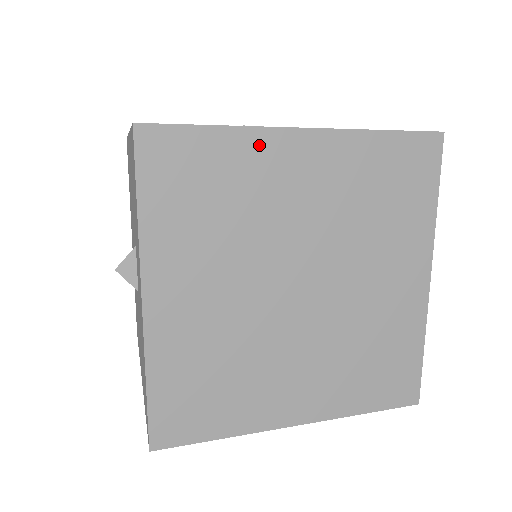
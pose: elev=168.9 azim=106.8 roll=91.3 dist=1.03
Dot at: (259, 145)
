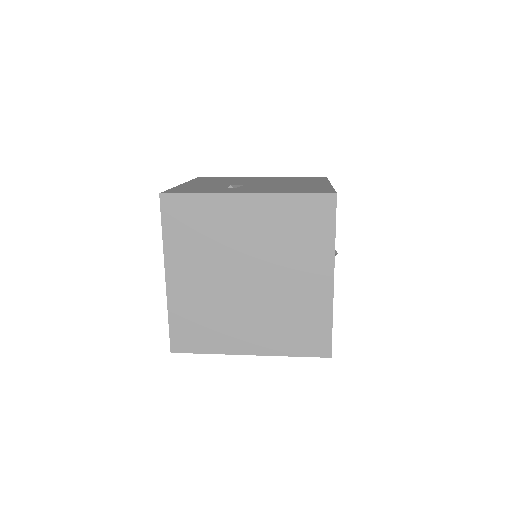
Dot at: (221, 202)
